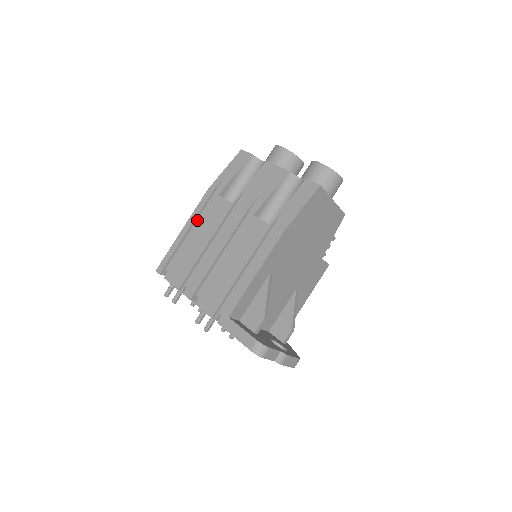
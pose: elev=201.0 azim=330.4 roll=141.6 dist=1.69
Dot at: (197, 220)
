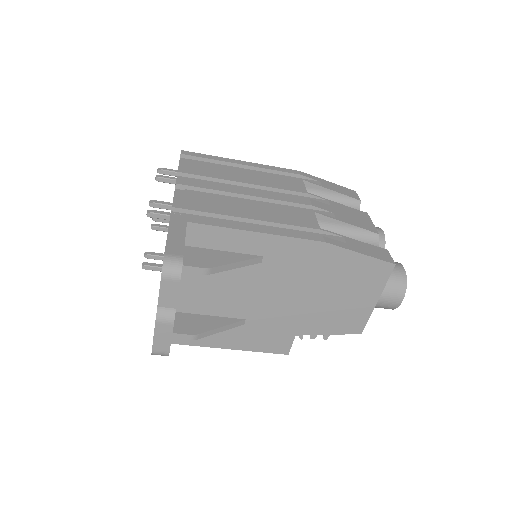
Dot at: (262, 171)
